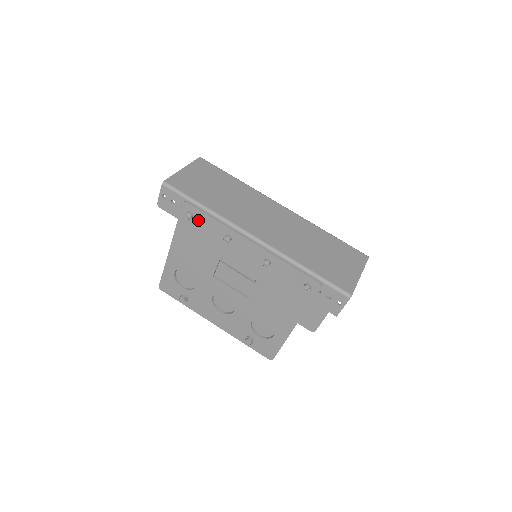
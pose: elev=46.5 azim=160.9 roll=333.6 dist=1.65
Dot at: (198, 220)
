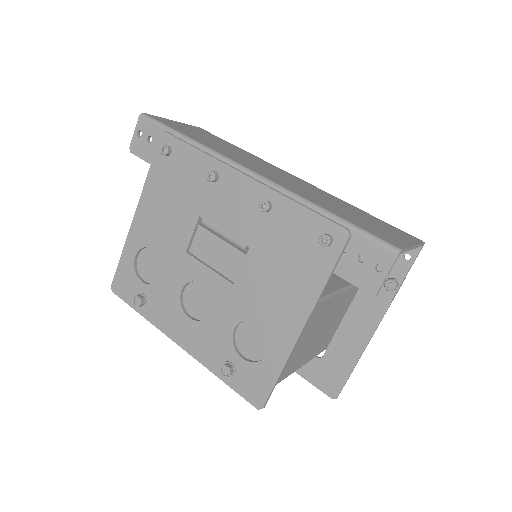
Dot at: (177, 157)
